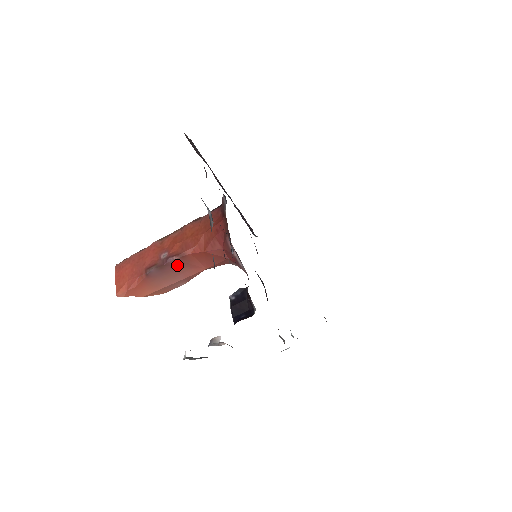
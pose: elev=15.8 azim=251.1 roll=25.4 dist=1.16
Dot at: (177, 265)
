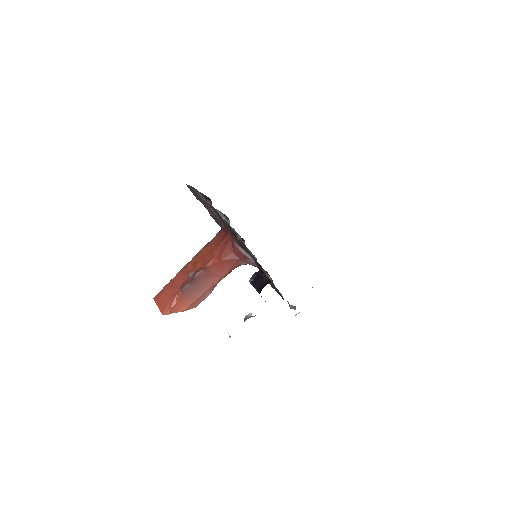
Dot at: (203, 277)
